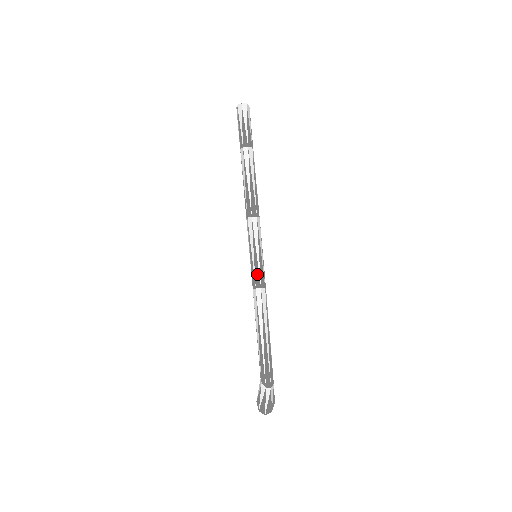
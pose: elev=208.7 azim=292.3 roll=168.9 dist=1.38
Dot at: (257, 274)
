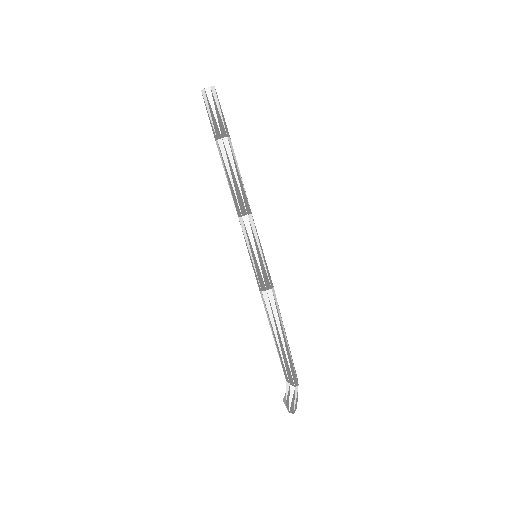
Dot at: (265, 275)
